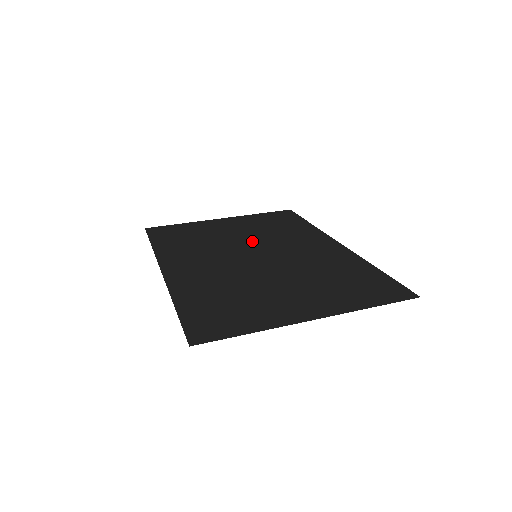
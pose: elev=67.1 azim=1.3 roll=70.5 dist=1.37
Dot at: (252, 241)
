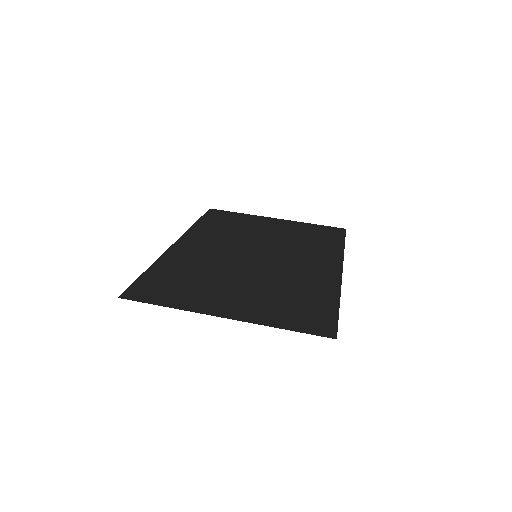
Dot at: (271, 244)
